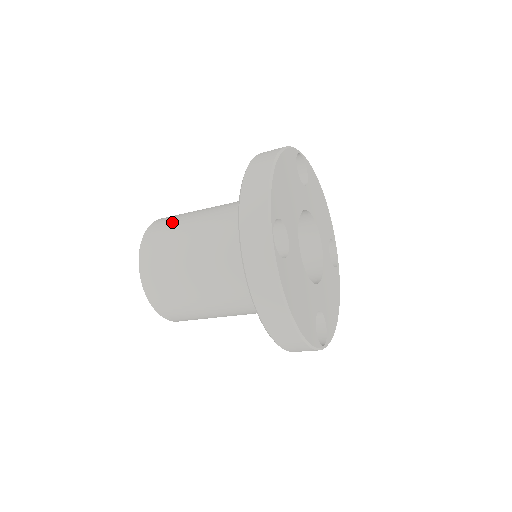
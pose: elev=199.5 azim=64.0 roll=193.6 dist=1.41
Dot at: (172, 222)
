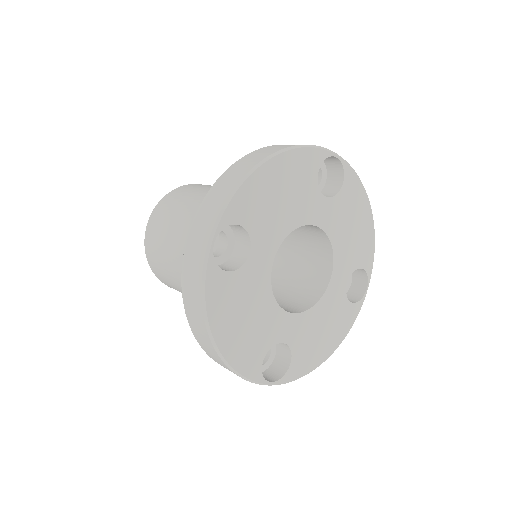
Dot at: (164, 273)
